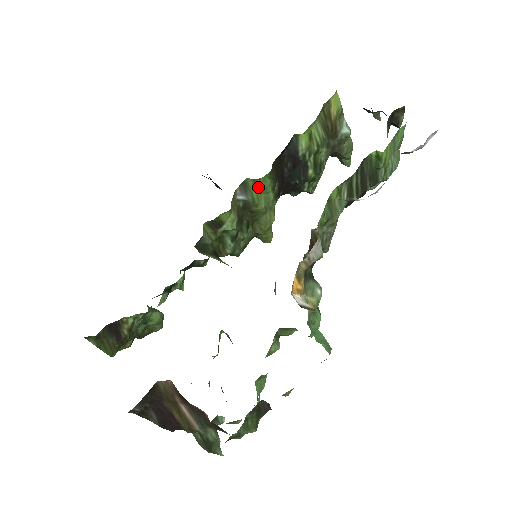
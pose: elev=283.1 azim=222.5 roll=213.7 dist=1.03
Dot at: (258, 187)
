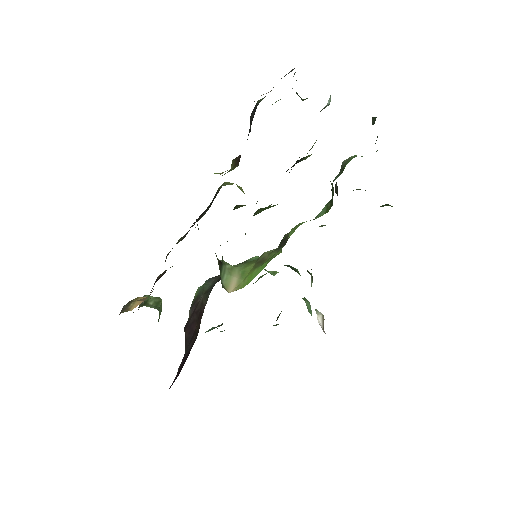
Dot at: (265, 209)
